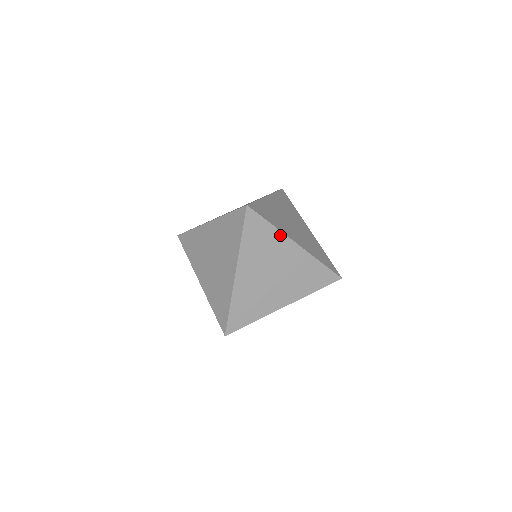
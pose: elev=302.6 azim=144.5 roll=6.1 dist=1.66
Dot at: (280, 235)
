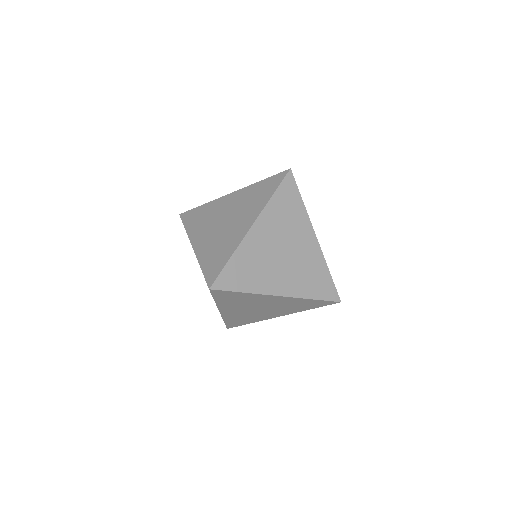
Dot at: (305, 216)
